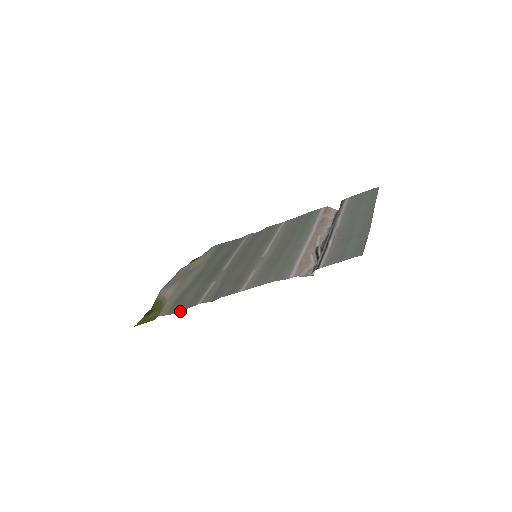
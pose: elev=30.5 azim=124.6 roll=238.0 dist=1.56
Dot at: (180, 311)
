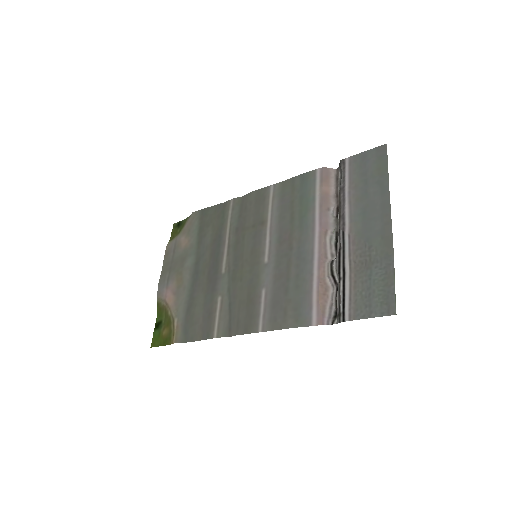
Dot at: occluded
